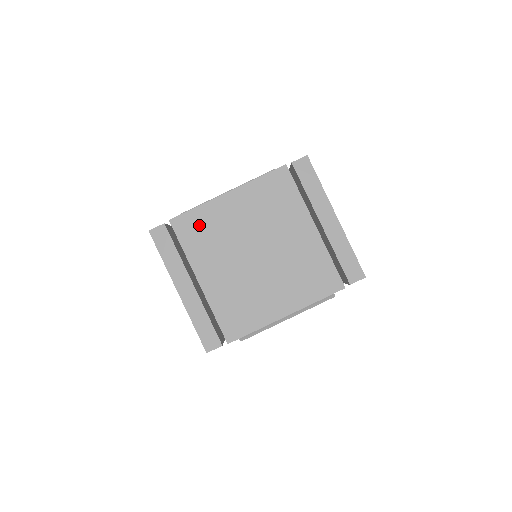
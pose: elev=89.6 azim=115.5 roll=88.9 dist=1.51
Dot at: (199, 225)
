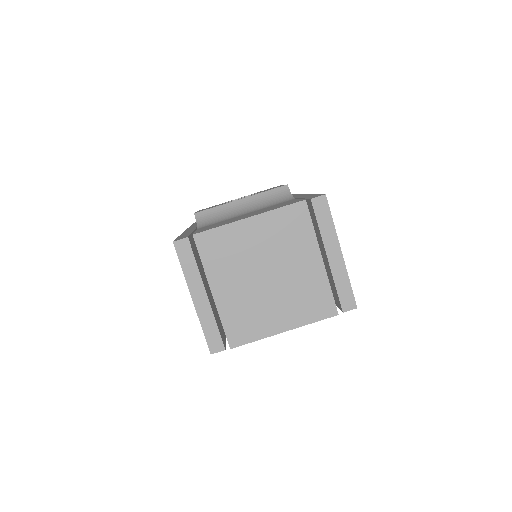
Dot at: (219, 243)
